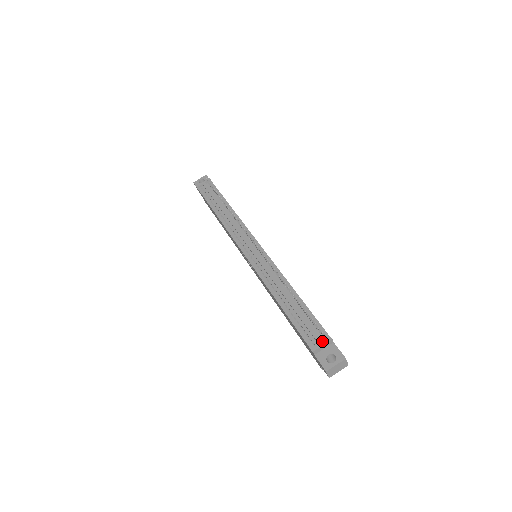
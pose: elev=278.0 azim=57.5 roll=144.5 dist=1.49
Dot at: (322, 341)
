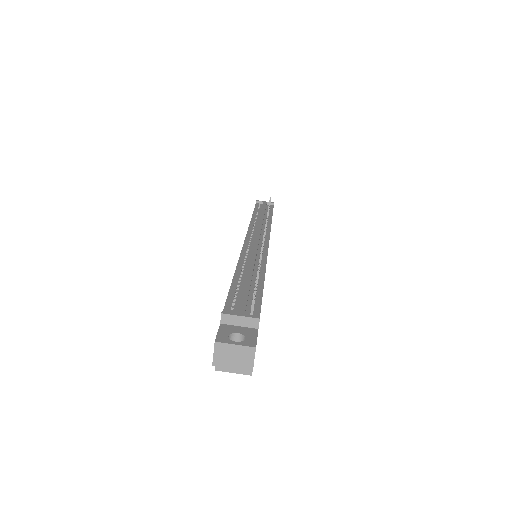
Dot at: (245, 316)
